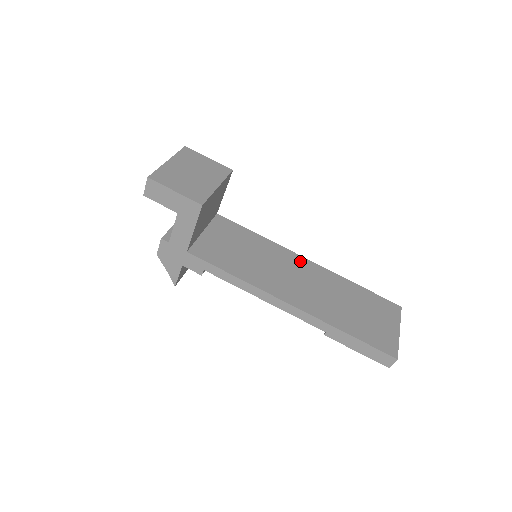
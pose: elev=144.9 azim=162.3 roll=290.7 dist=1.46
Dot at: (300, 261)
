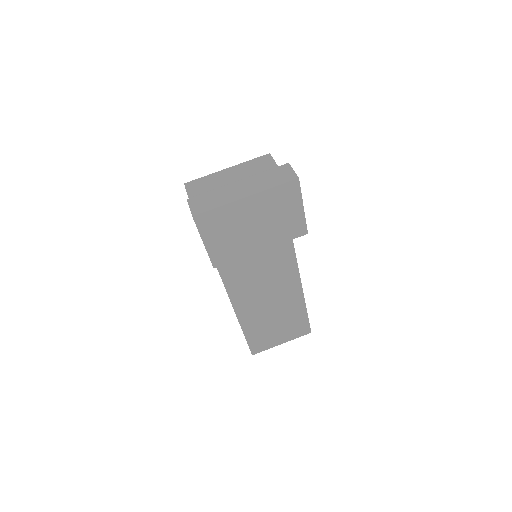
Dot at: (290, 273)
